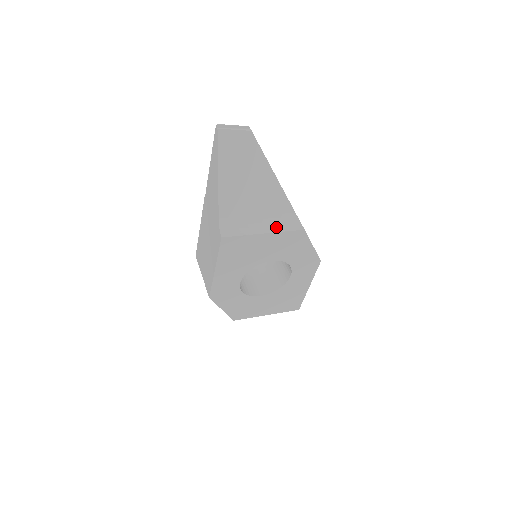
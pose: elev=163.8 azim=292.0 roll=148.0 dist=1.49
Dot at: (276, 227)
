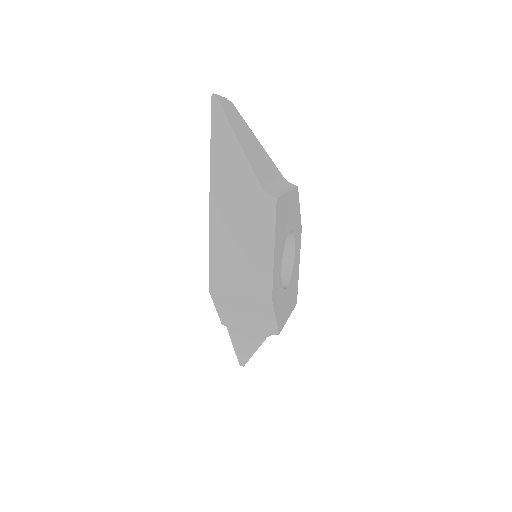
Dot at: (286, 187)
